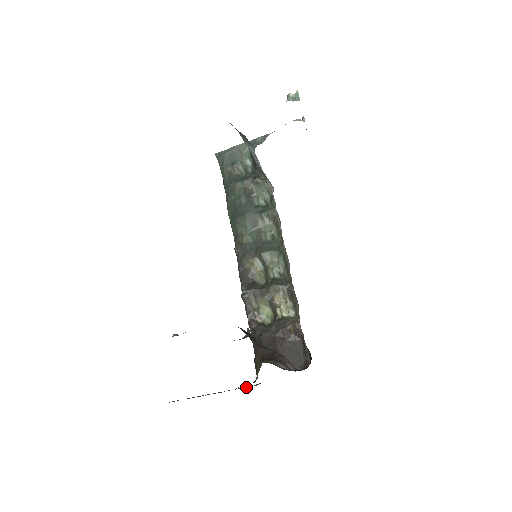
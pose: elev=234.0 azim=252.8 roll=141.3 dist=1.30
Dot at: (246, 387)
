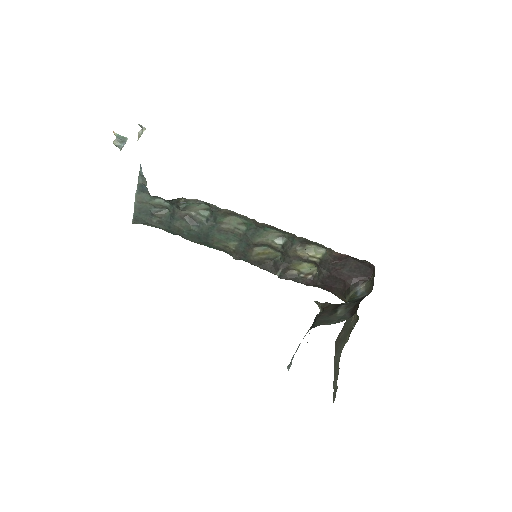
Dot at: (355, 318)
